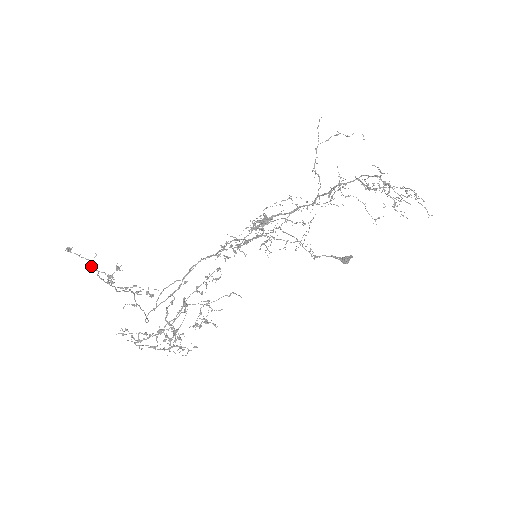
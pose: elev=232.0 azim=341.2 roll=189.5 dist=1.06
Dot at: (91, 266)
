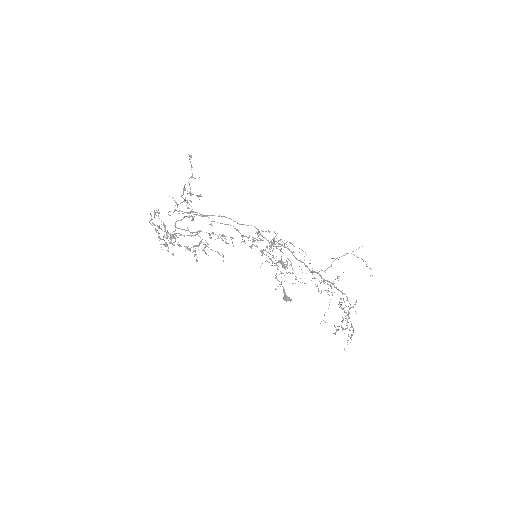
Dot at: occluded
